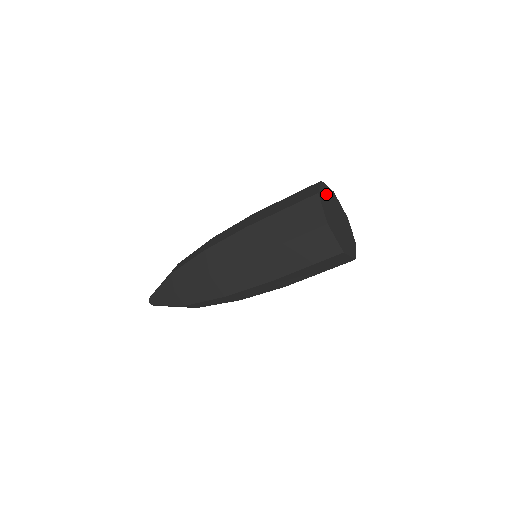
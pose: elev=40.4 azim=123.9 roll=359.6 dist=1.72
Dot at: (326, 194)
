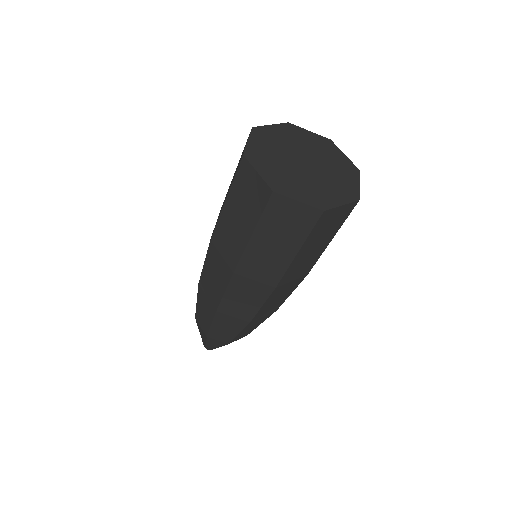
Dot at: (289, 135)
